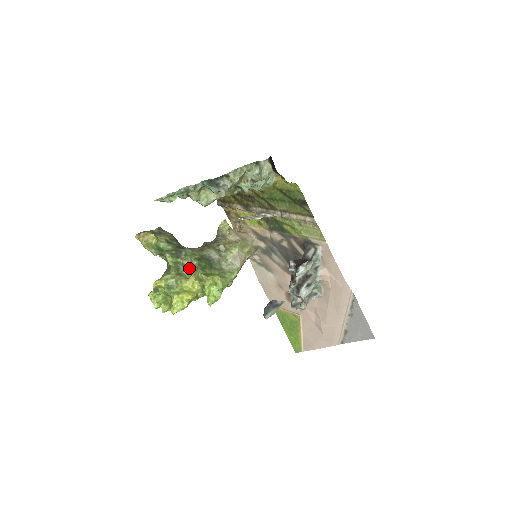
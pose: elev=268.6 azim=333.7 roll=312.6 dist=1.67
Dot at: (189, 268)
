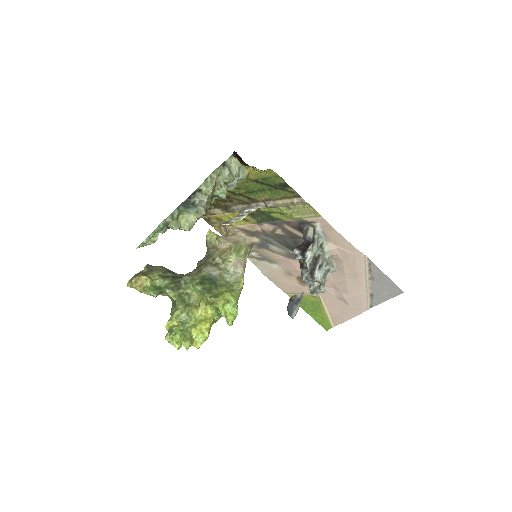
Dot at: (195, 295)
